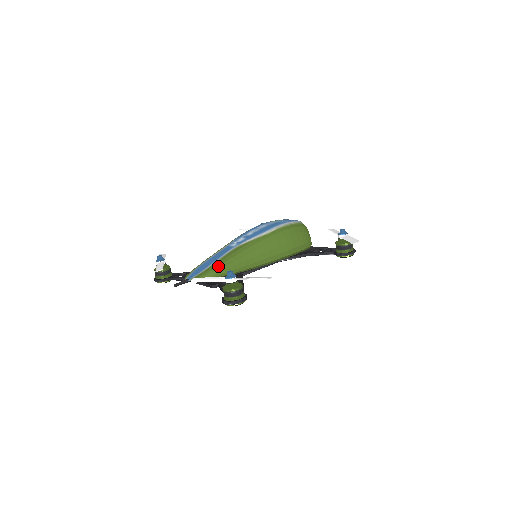
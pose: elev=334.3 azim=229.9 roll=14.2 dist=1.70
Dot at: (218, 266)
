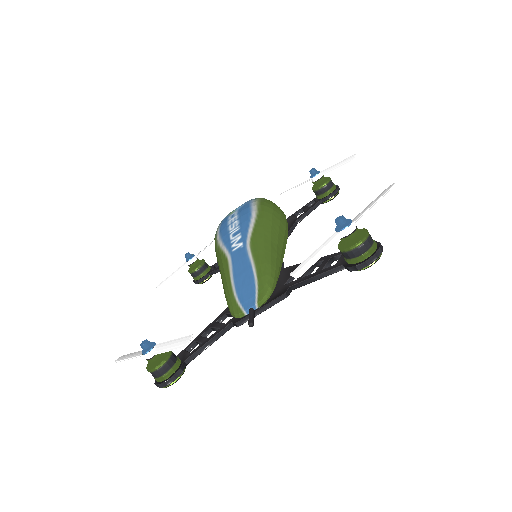
Dot at: (266, 267)
